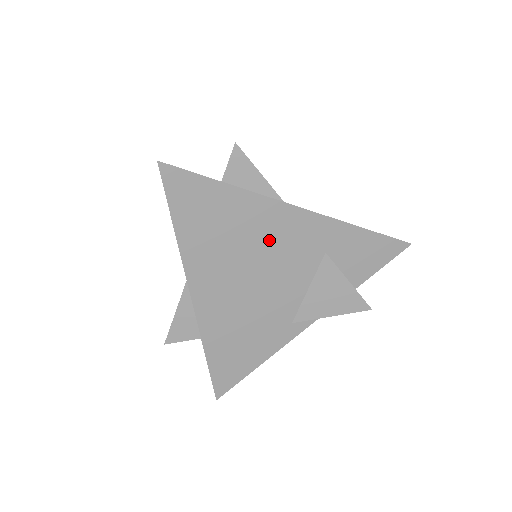
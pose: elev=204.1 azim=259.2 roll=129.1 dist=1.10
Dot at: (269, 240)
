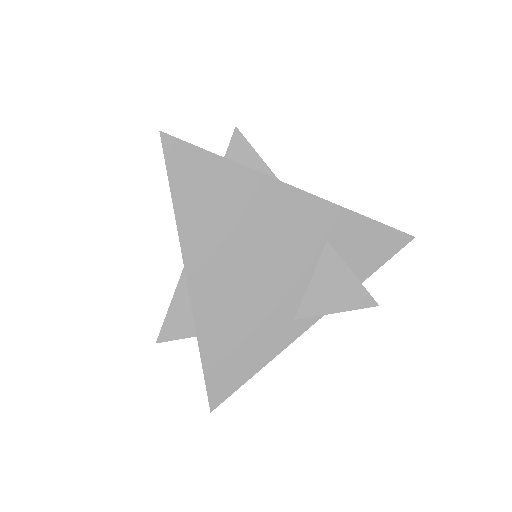
Dot at: (269, 222)
